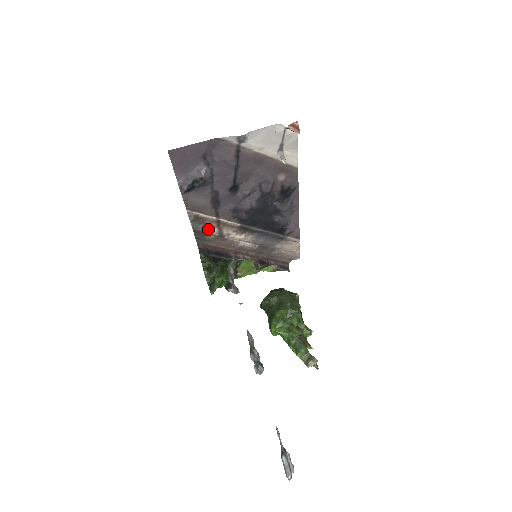
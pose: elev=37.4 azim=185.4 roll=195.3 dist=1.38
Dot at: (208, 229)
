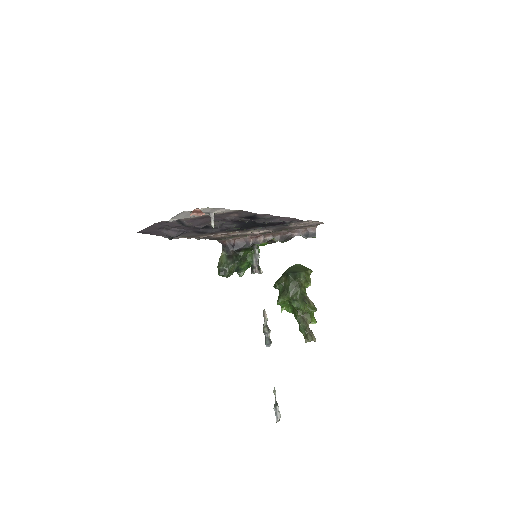
Dot at: (218, 237)
